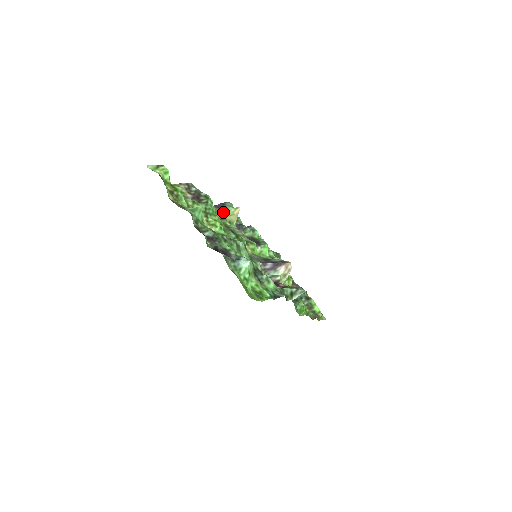
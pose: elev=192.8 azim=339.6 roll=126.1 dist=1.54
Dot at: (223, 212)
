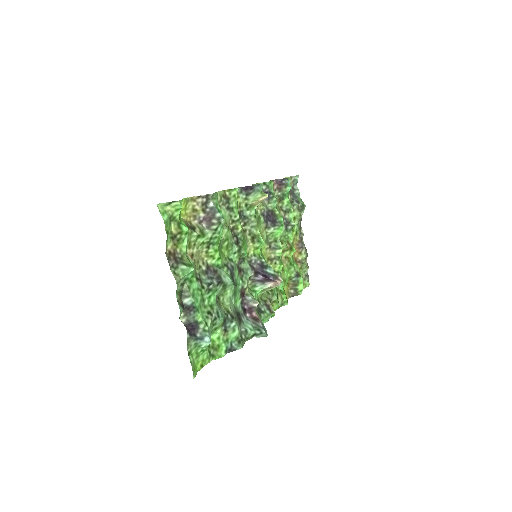
Dot at: (248, 195)
